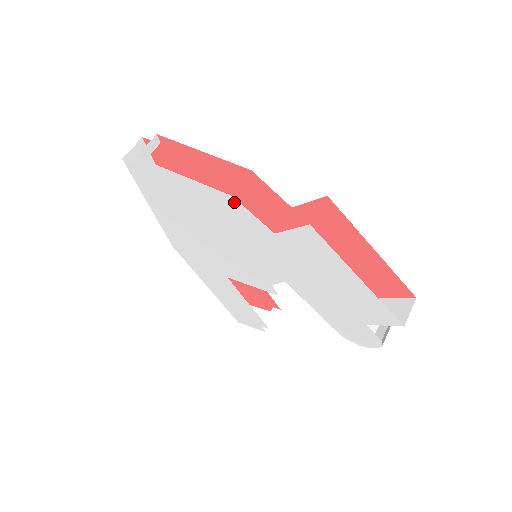
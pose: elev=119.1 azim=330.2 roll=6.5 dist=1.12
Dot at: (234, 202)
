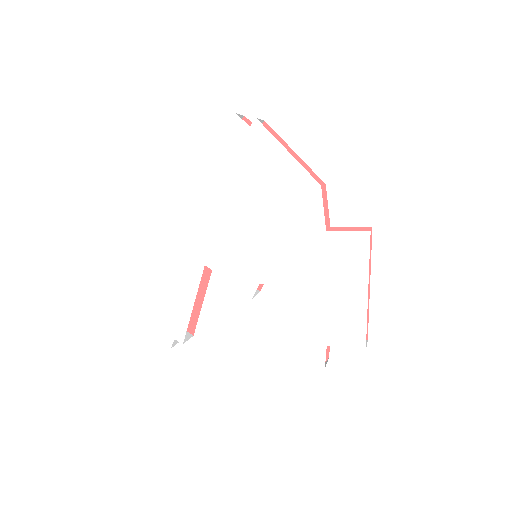
Dot at: (316, 191)
